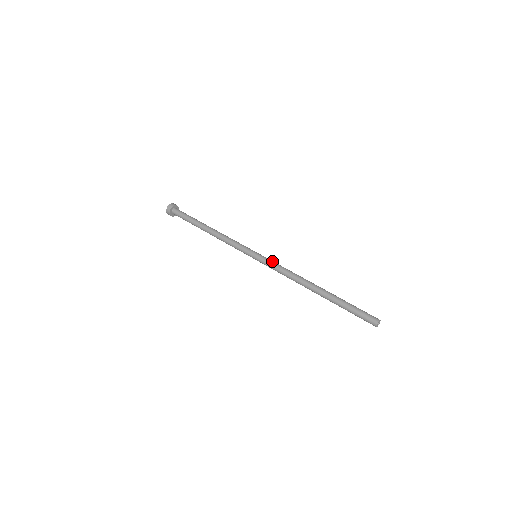
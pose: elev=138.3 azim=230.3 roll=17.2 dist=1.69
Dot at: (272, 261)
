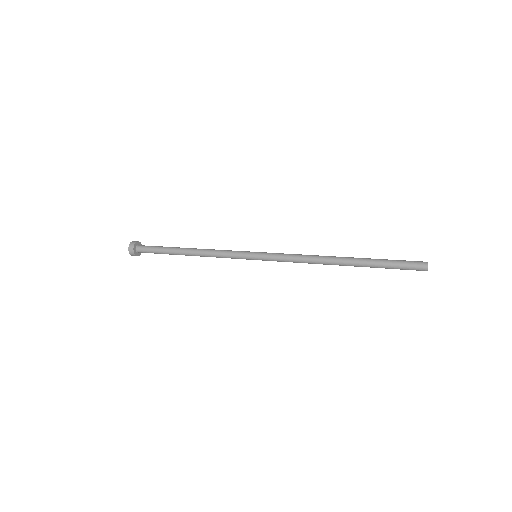
Dot at: (278, 253)
